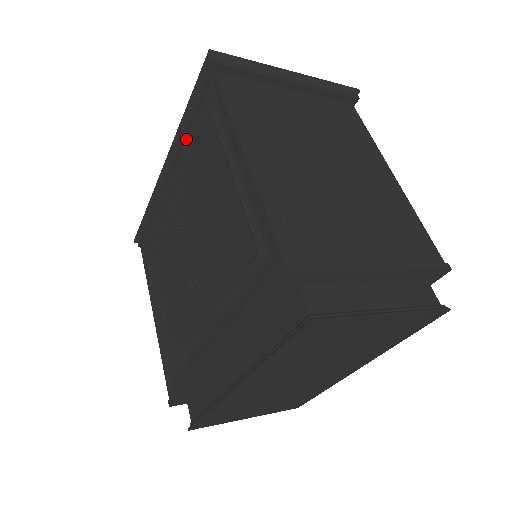
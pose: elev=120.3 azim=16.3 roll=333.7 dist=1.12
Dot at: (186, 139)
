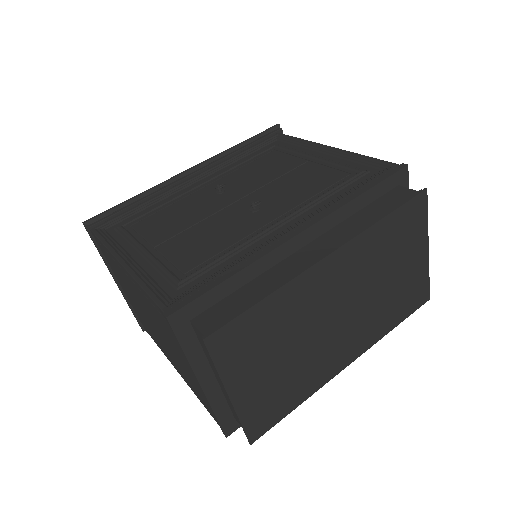
Dot at: (231, 157)
